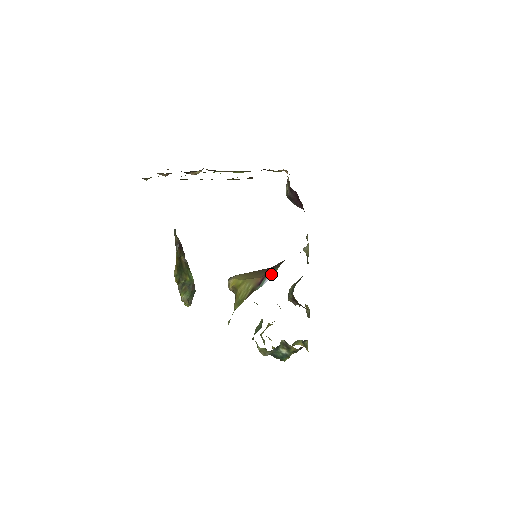
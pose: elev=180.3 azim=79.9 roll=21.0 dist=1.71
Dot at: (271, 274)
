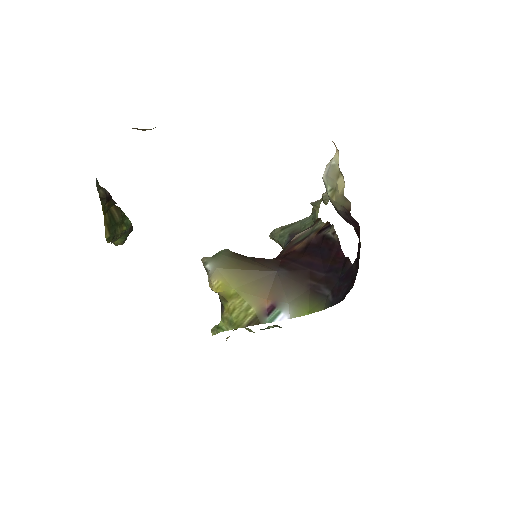
Dot at: (288, 309)
